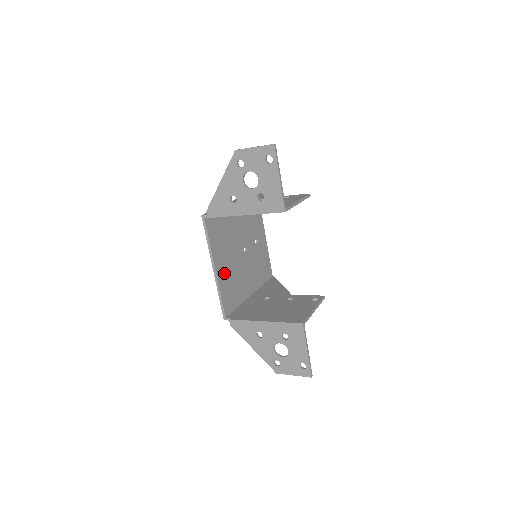
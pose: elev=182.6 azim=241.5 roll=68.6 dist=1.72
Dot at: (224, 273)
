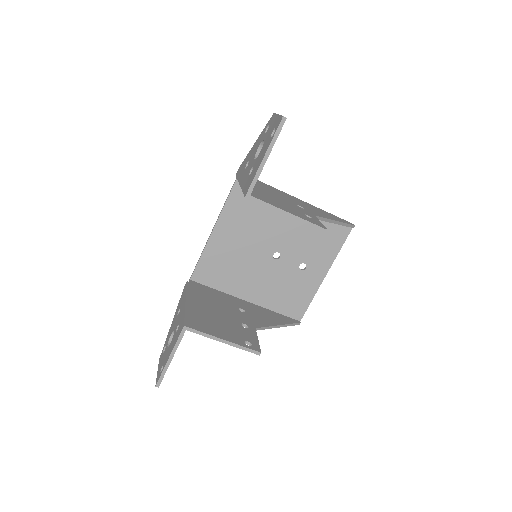
Dot at: (224, 244)
